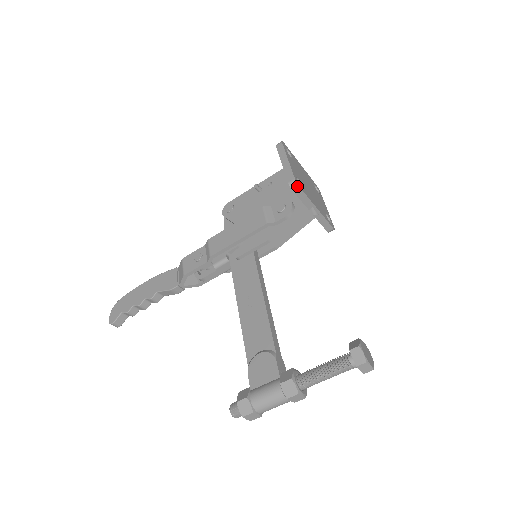
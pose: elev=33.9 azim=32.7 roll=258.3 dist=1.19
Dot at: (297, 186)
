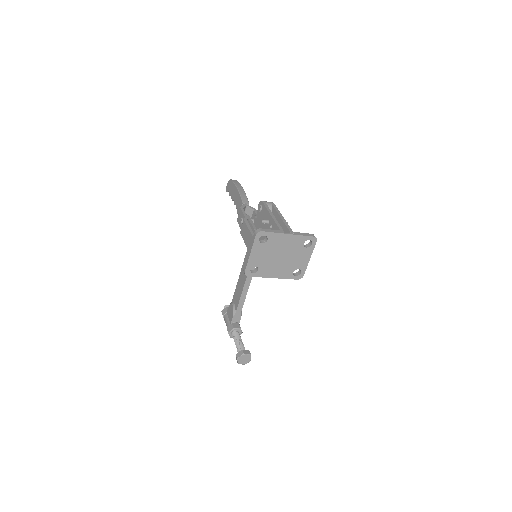
Dot at: (246, 275)
